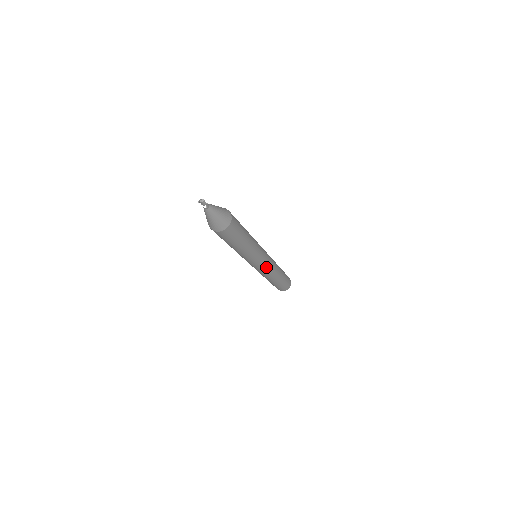
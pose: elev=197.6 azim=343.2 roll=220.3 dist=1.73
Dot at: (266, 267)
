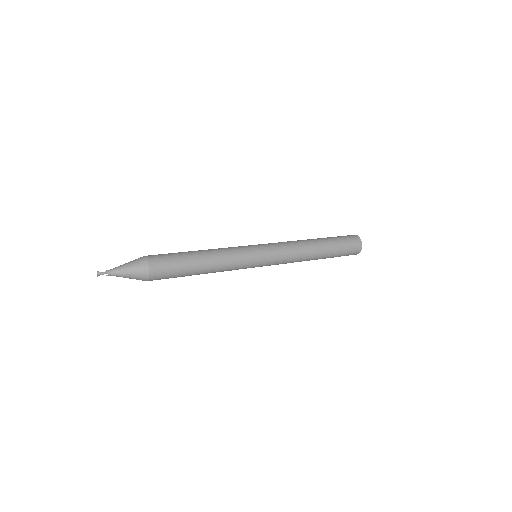
Dot at: (276, 259)
